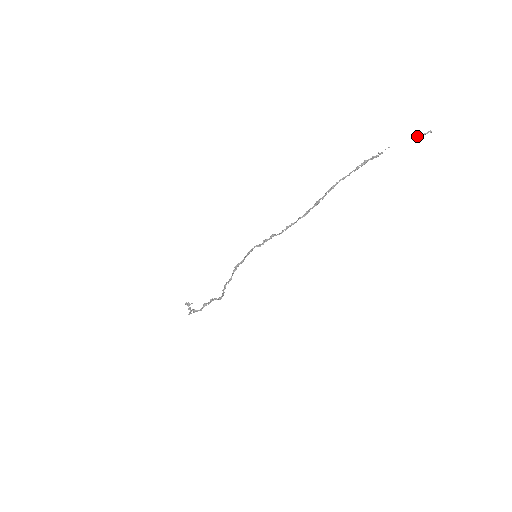
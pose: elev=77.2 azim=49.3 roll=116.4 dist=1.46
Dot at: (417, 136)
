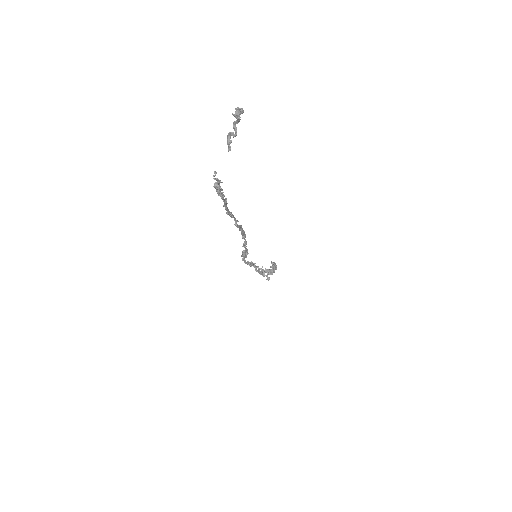
Dot at: (227, 144)
